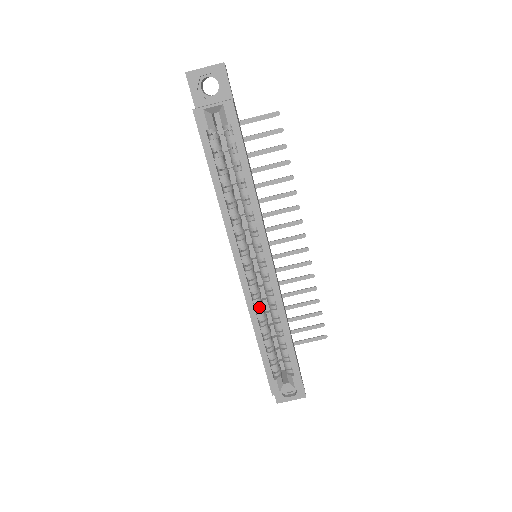
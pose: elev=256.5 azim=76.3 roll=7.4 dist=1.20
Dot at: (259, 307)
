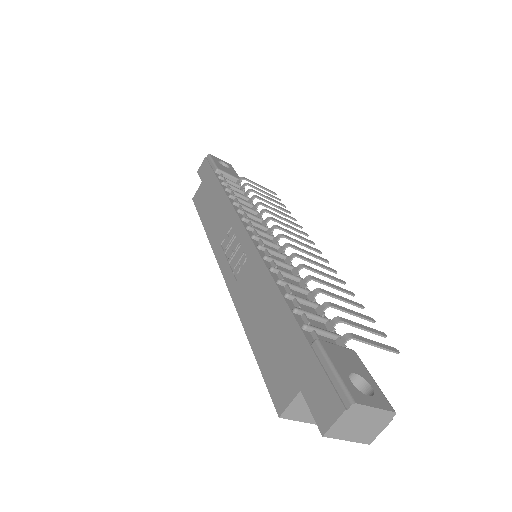
Dot at: occluded
